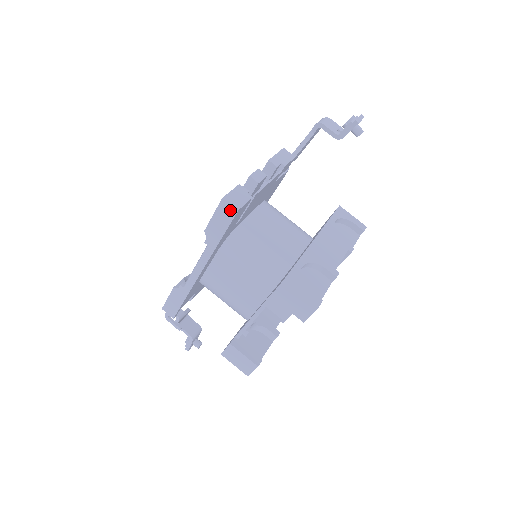
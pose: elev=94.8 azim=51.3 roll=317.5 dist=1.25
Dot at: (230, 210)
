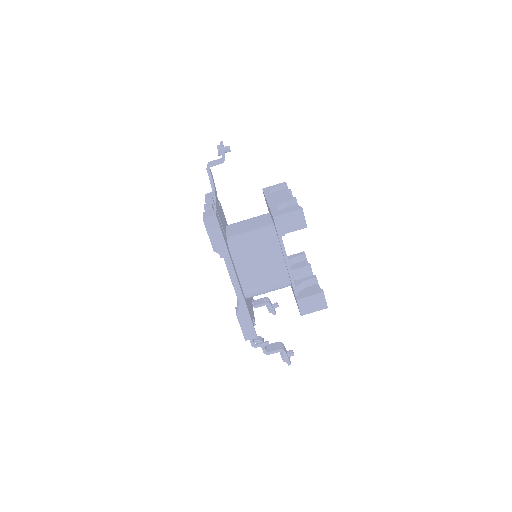
Dot at: (212, 220)
